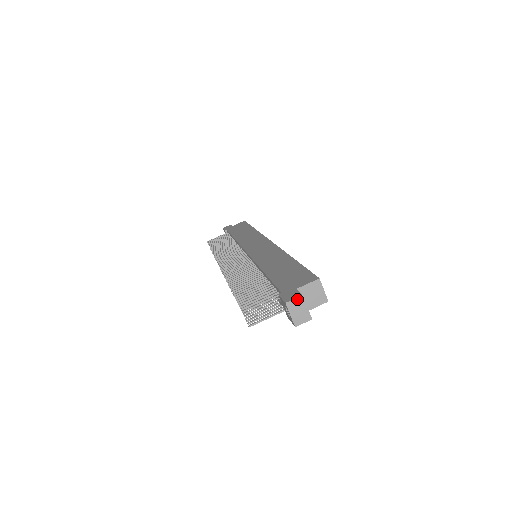
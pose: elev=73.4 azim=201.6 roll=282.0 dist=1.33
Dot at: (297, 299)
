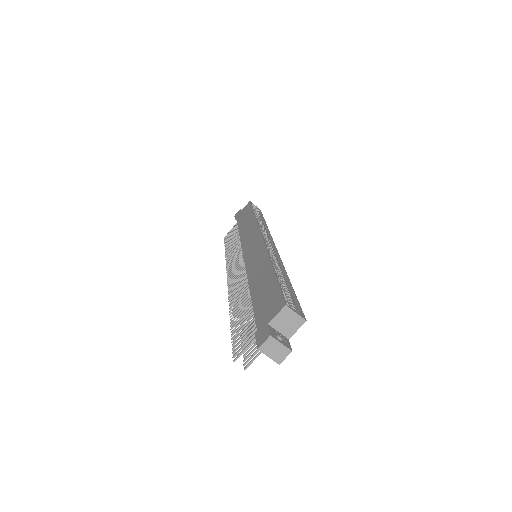
Dot at: (267, 341)
